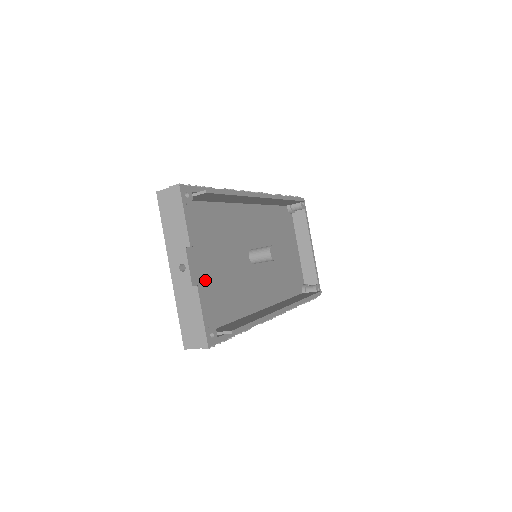
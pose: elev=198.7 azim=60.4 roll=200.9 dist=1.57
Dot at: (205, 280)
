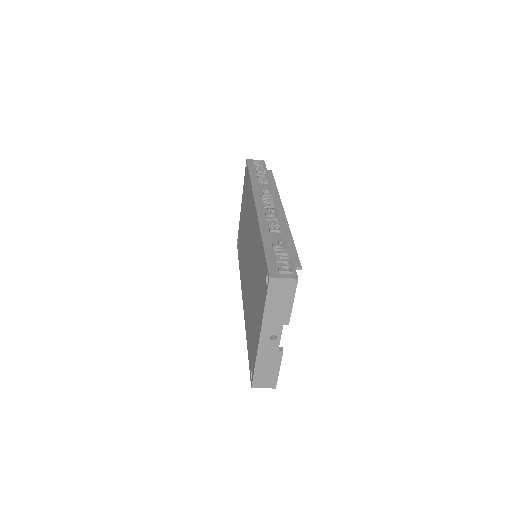
Dot at: occluded
